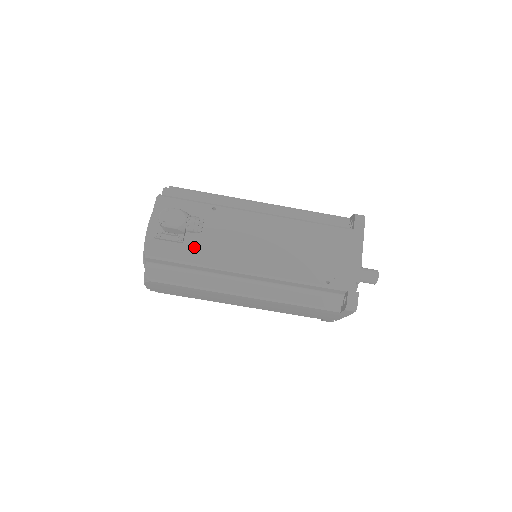
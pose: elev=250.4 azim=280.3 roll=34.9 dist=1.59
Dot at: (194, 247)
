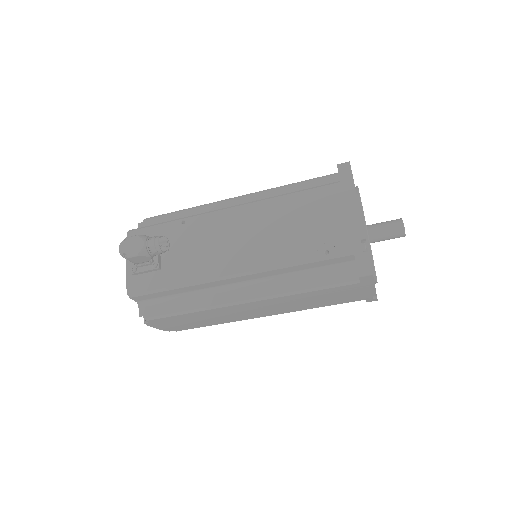
Dot at: (172, 269)
